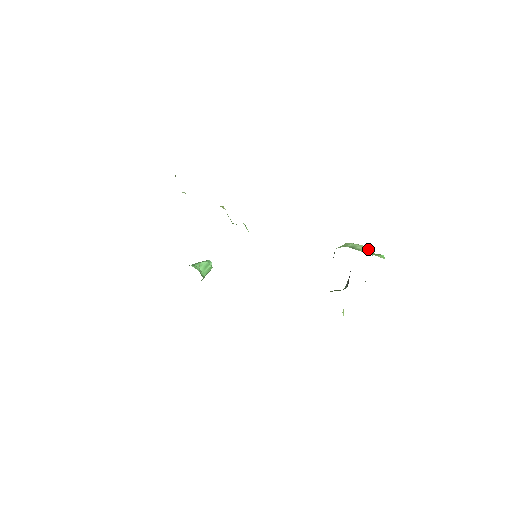
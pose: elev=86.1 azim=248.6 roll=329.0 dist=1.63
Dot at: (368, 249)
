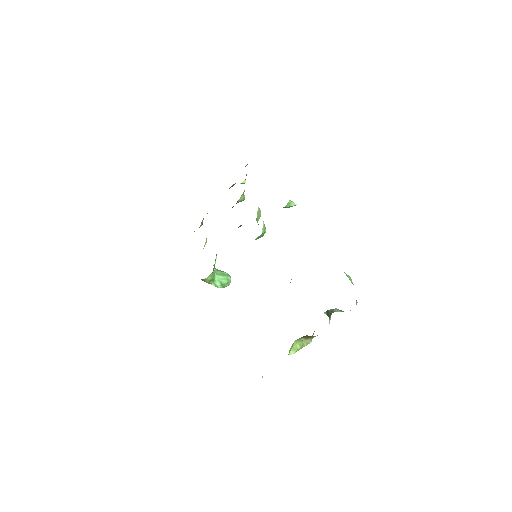
Dot at: (349, 276)
